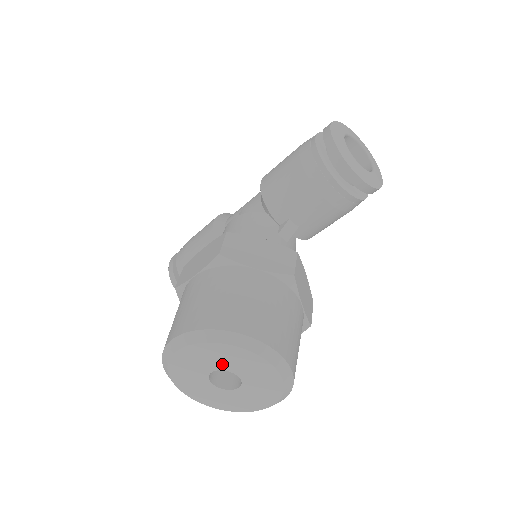
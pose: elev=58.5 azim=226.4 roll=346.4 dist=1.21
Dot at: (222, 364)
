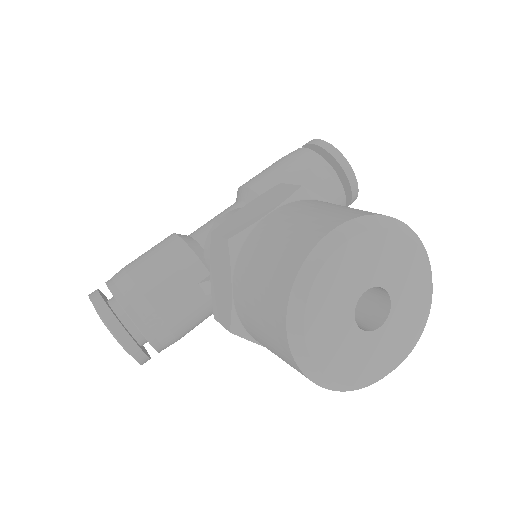
Dot at: (382, 273)
